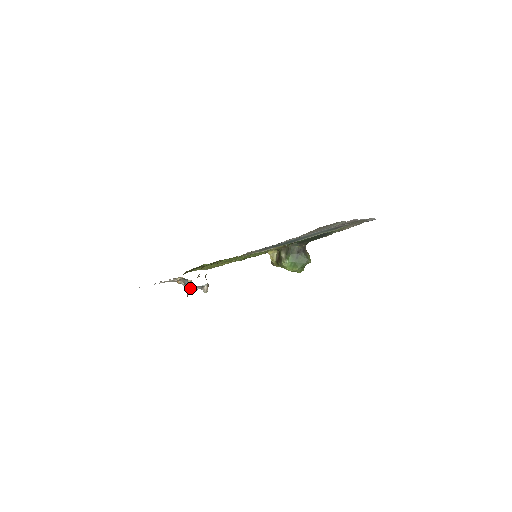
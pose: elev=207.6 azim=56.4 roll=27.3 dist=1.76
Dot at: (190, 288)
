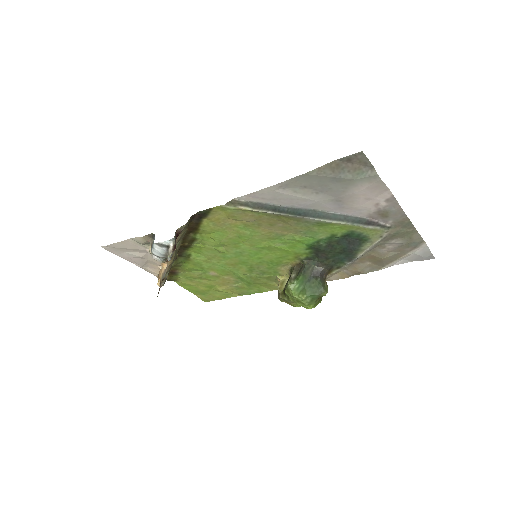
Dot at: (154, 249)
